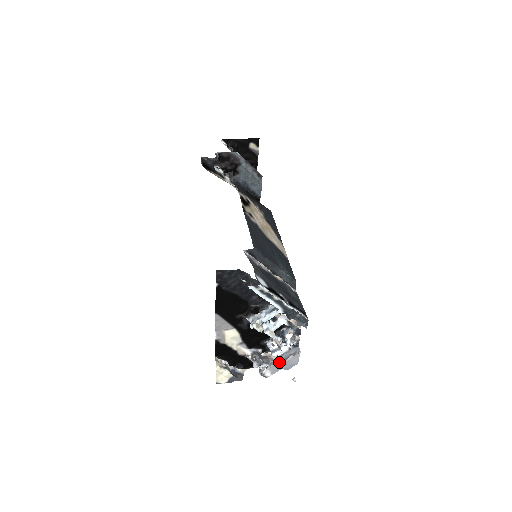
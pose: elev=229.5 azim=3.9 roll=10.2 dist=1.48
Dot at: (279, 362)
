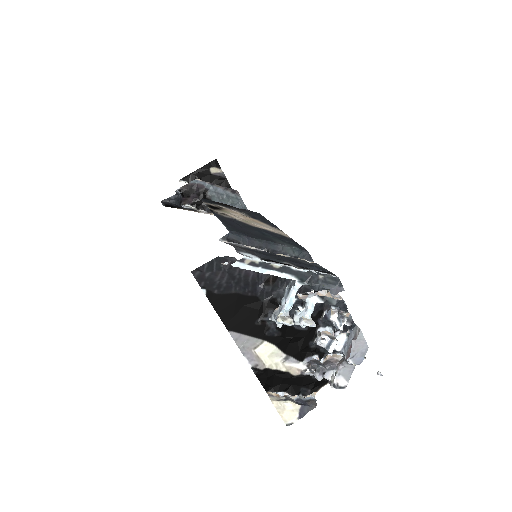
Dot at: (344, 358)
